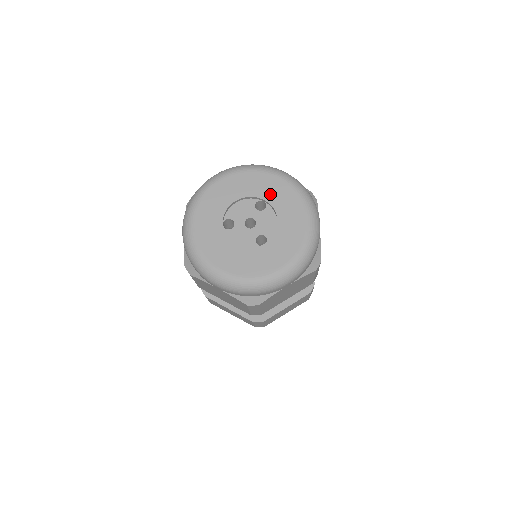
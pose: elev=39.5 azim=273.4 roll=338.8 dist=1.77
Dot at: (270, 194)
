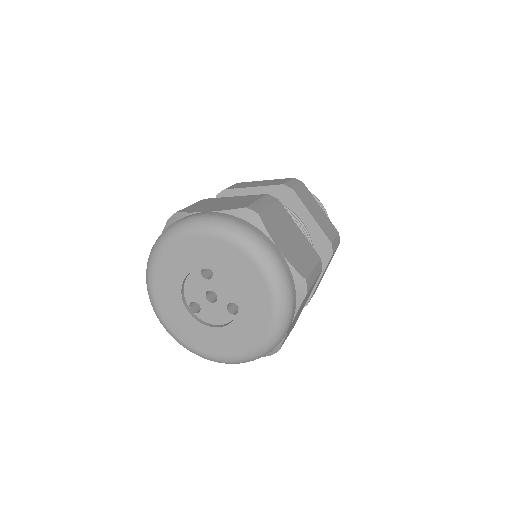
Dot at: (205, 259)
